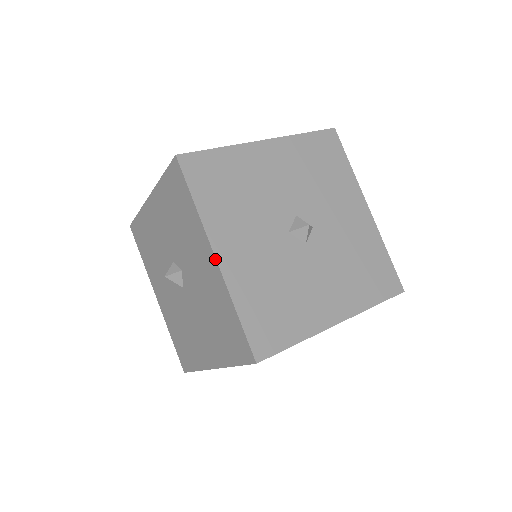
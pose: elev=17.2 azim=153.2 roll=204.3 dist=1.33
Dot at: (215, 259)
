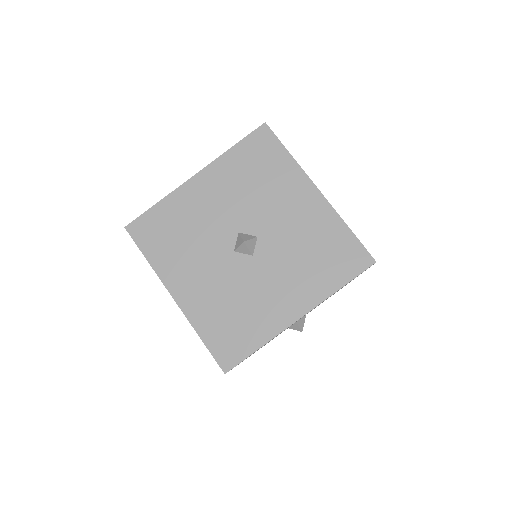
Dot at: (174, 300)
